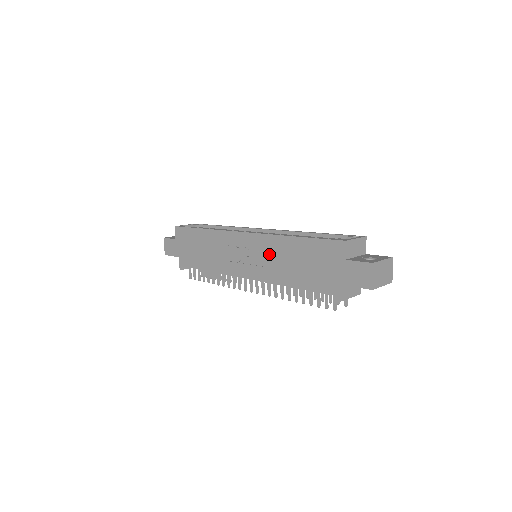
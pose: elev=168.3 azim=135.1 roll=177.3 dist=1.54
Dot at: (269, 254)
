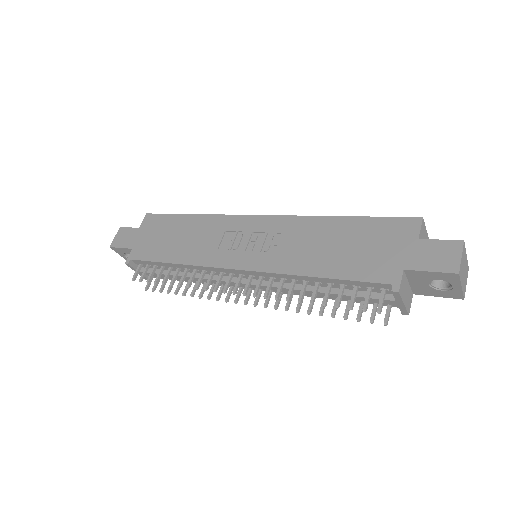
Dot at: (290, 238)
